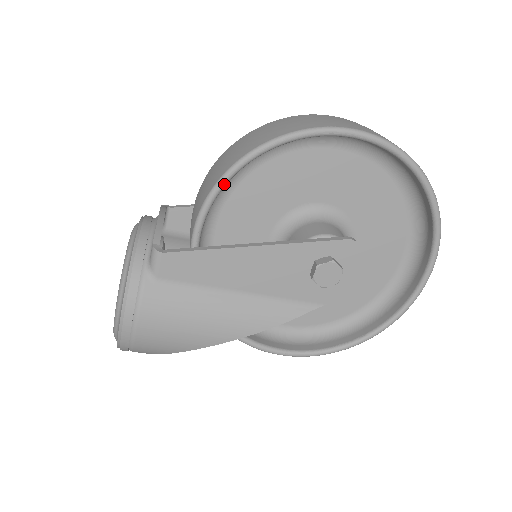
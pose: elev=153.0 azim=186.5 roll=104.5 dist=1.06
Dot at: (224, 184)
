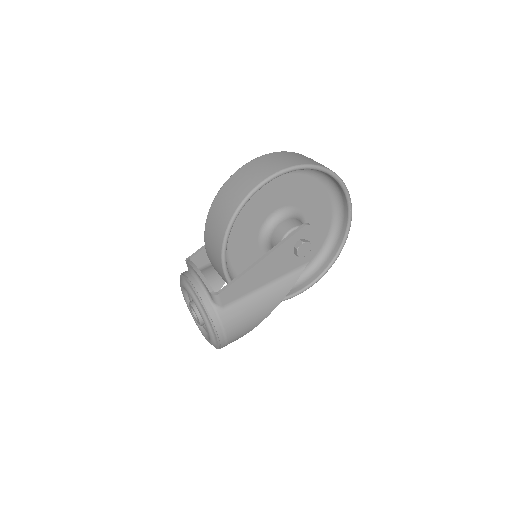
Dot at: (227, 241)
